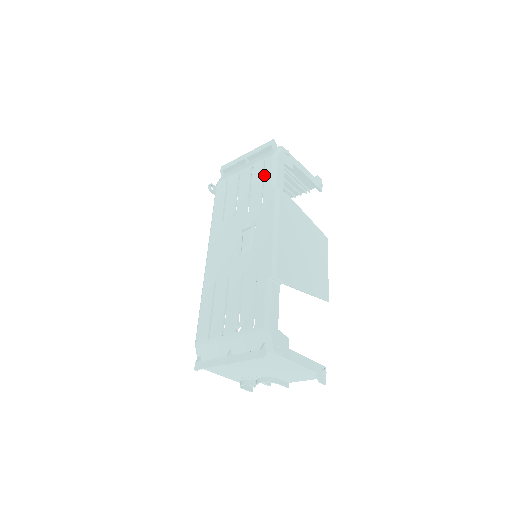
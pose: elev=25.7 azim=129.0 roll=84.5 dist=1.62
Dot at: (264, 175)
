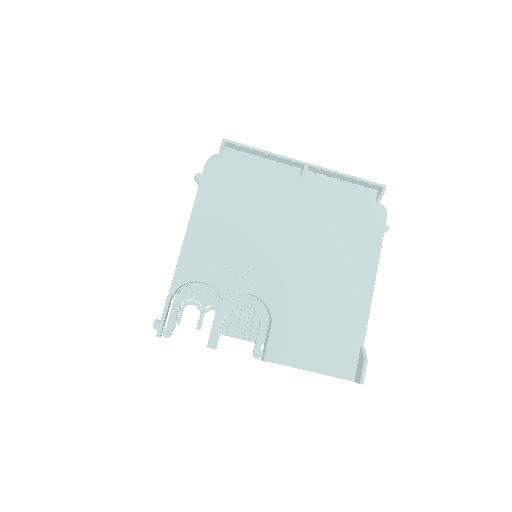
Dot at: occluded
